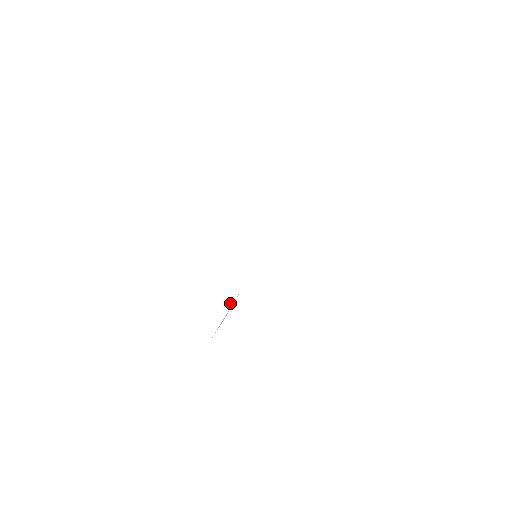
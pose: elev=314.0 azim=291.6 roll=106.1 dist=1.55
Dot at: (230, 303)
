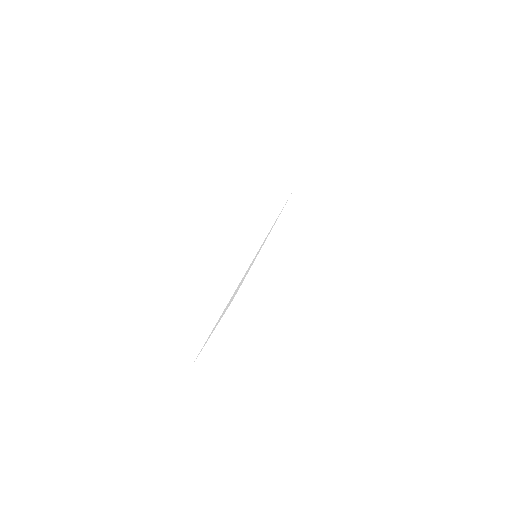
Dot at: (218, 320)
